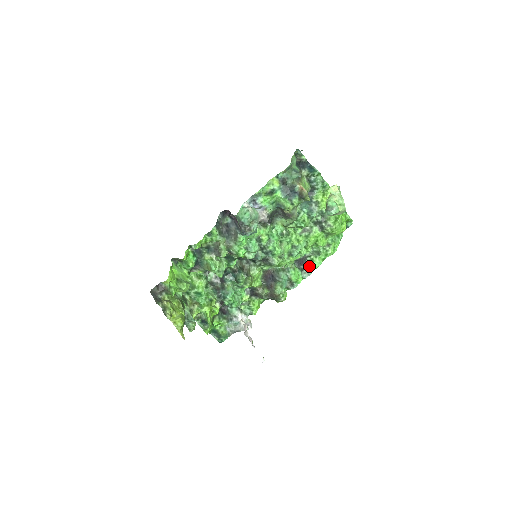
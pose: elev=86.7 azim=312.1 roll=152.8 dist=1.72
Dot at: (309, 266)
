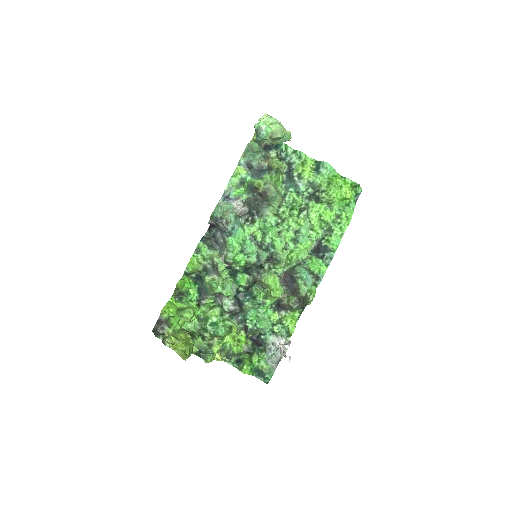
Dot at: (327, 249)
